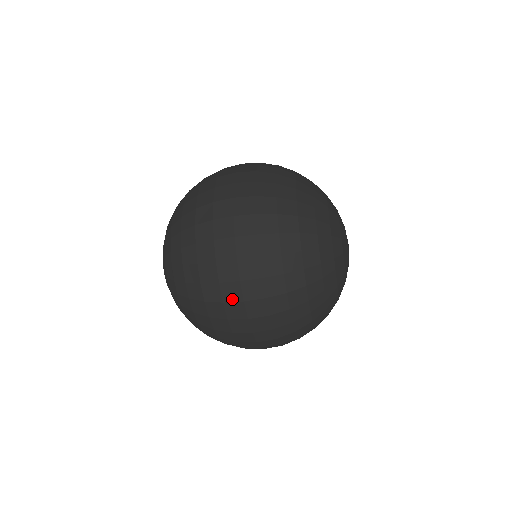
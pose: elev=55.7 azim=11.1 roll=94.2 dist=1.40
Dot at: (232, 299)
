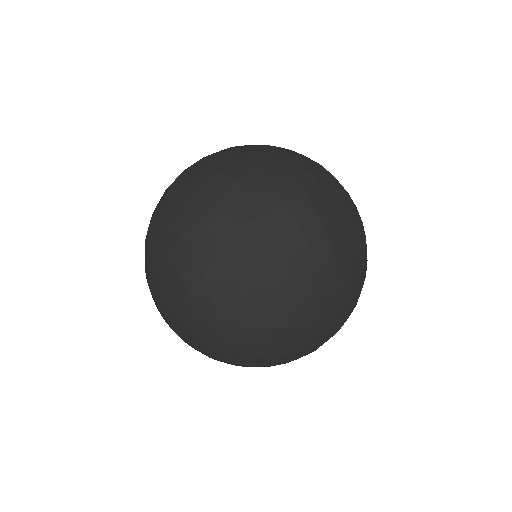
Dot at: (294, 195)
